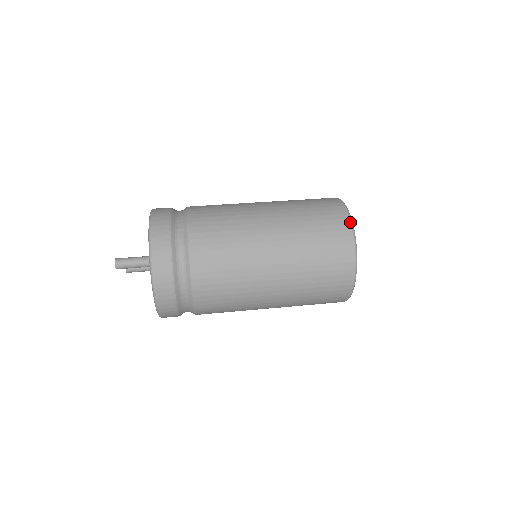
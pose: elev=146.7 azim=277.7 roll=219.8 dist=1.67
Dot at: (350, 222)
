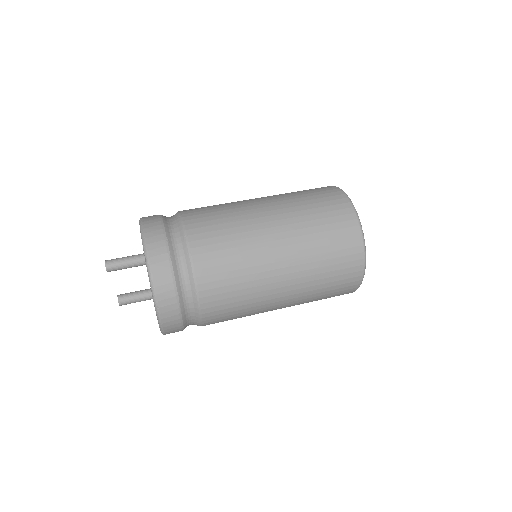
Dot at: (335, 186)
